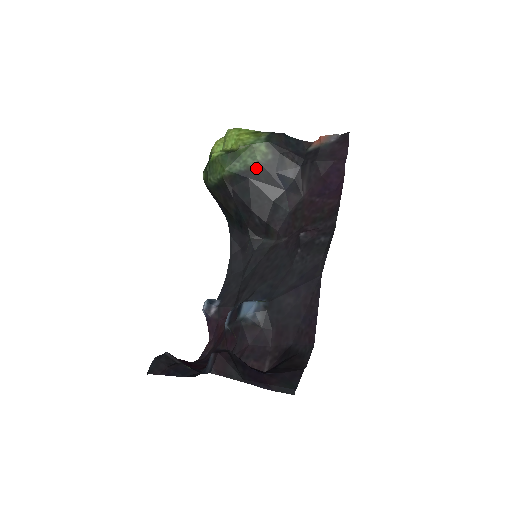
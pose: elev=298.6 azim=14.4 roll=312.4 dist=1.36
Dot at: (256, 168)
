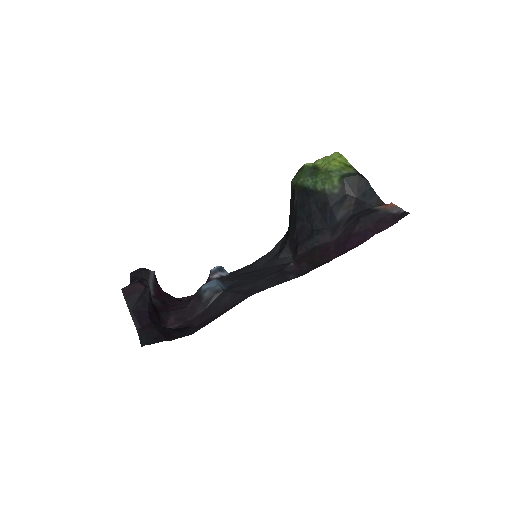
Dot at: (320, 193)
